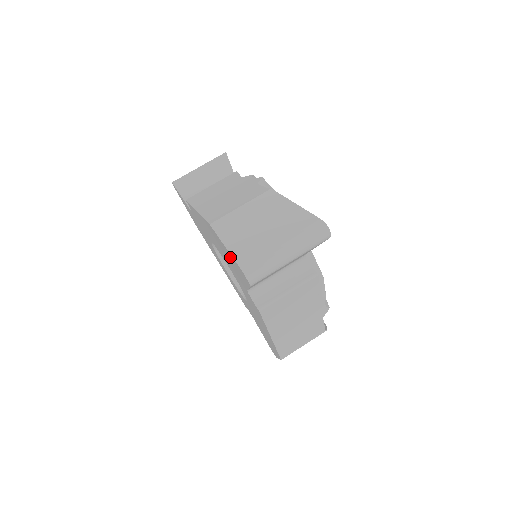
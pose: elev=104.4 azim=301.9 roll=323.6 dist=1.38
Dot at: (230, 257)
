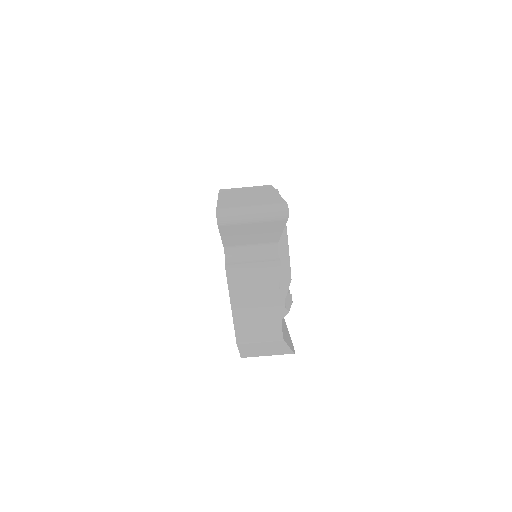
Dot at: occluded
